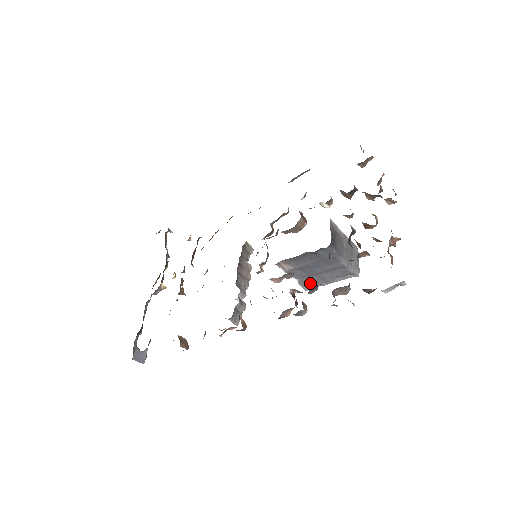
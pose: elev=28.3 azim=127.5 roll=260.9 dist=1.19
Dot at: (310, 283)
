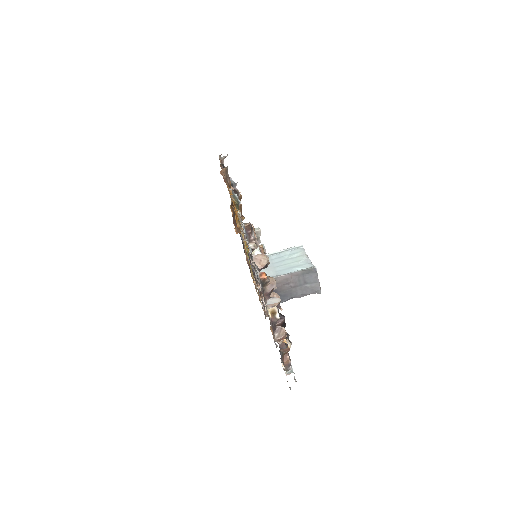
Dot at: occluded
